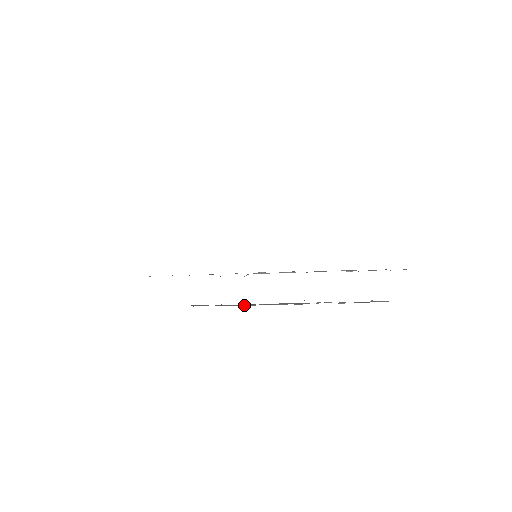
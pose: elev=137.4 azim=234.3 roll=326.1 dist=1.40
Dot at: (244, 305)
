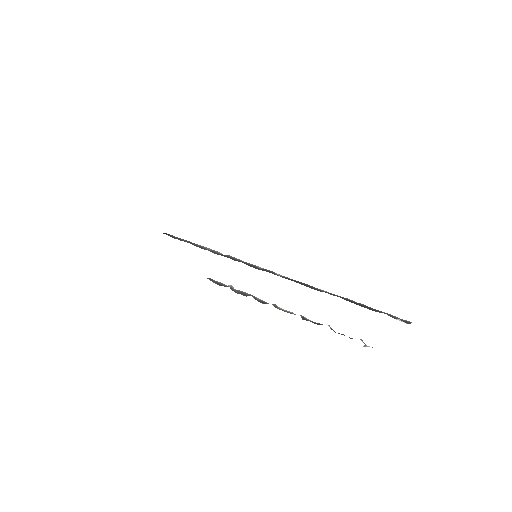
Dot at: occluded
